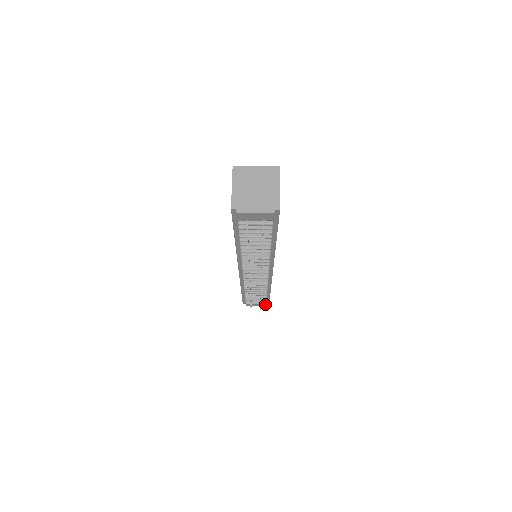
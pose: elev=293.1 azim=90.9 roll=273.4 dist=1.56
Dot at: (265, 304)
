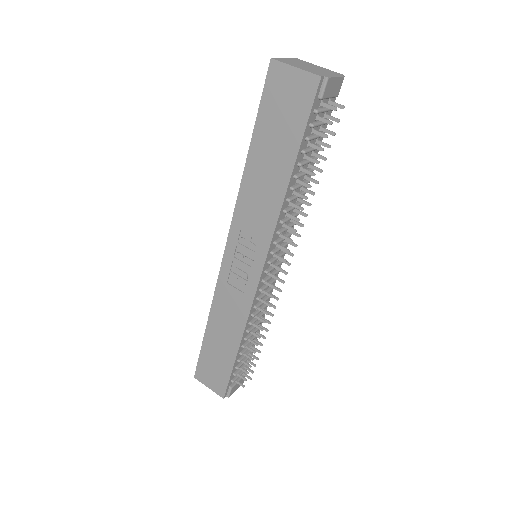
Dot at: occluded
